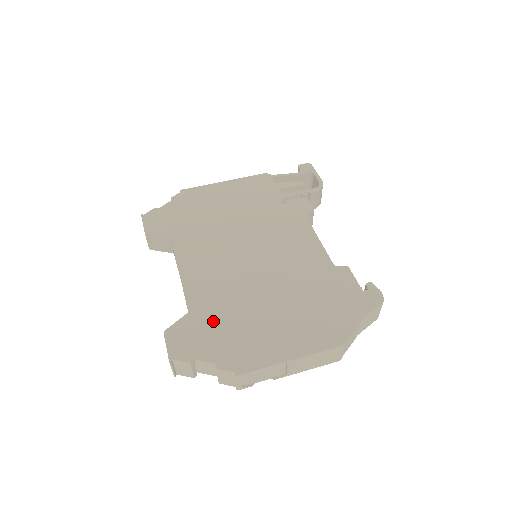
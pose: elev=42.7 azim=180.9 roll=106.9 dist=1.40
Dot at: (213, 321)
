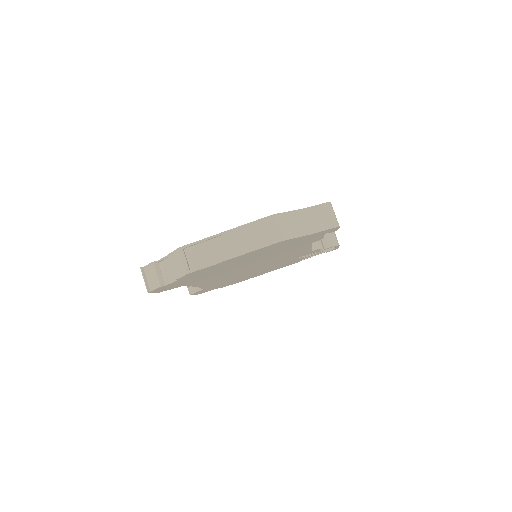
Dot at: occluded
